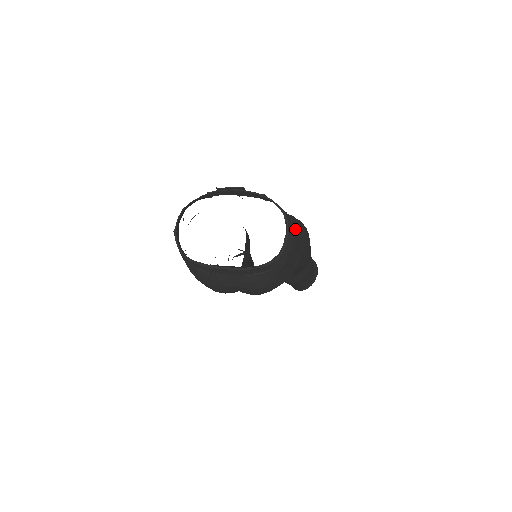
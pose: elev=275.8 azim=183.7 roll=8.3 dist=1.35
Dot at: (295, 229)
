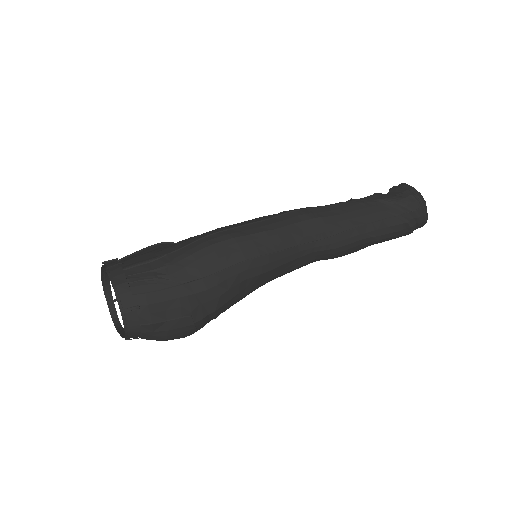
Dot at: (155, 282)
